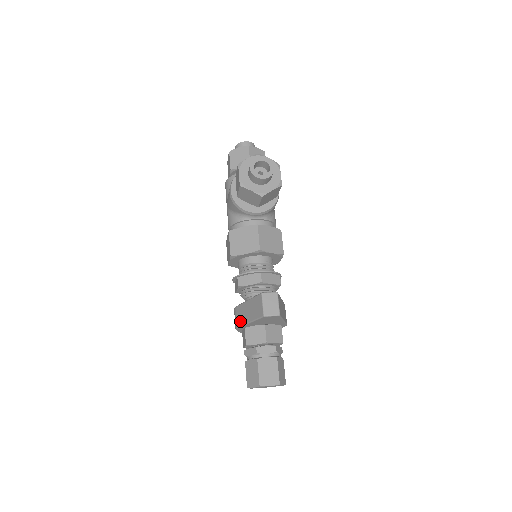
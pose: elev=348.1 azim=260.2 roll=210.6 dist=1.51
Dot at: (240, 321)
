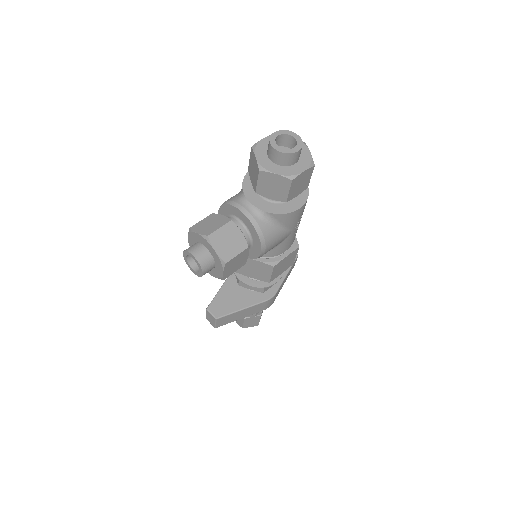
Dot at: occluded
